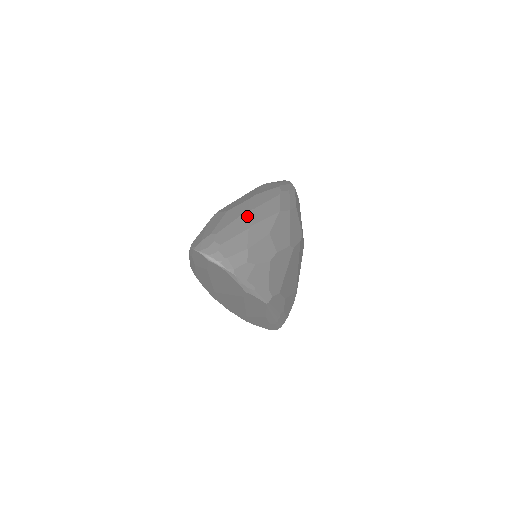
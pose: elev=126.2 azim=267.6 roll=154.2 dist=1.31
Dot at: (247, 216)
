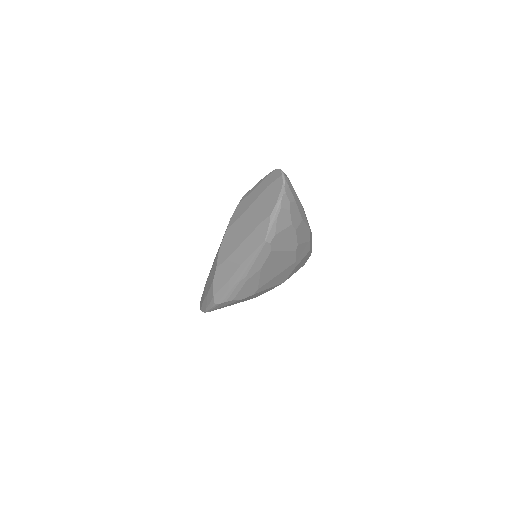
Dot at: occluded
